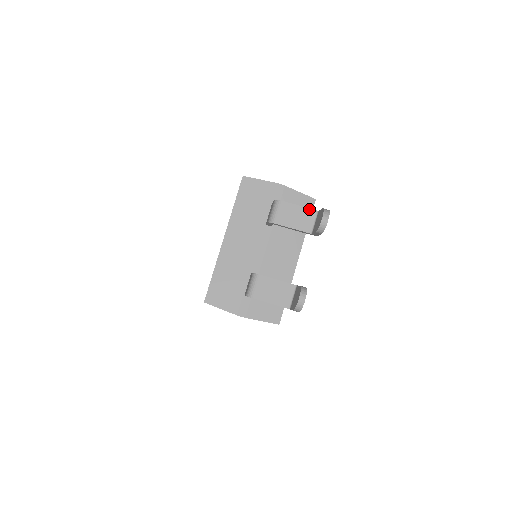
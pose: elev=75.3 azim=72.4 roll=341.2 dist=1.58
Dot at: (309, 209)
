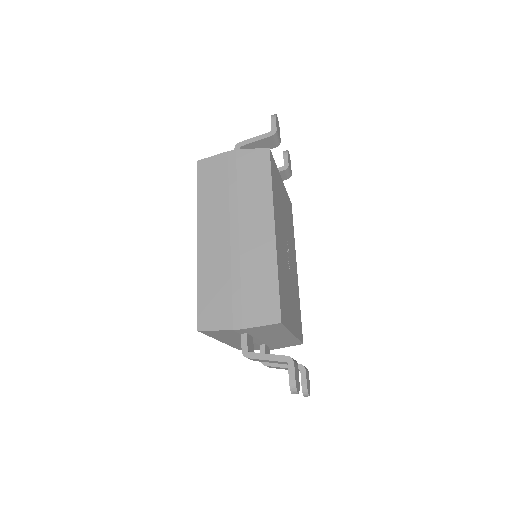
Dot at: occluded
